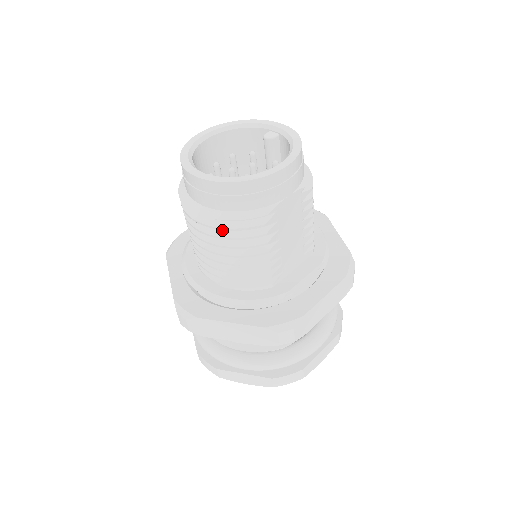
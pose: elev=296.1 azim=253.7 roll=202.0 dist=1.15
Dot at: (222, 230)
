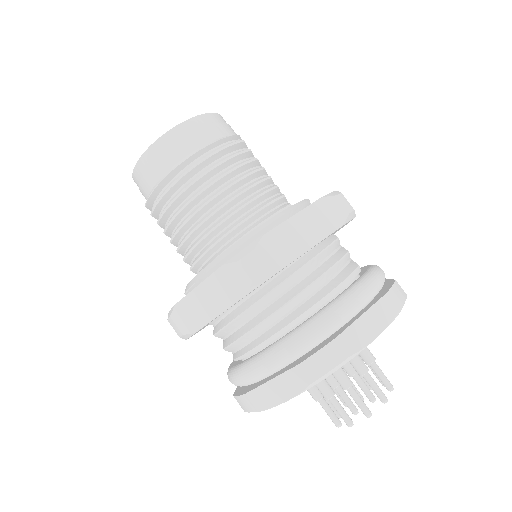
Dot at: (216, 162)
